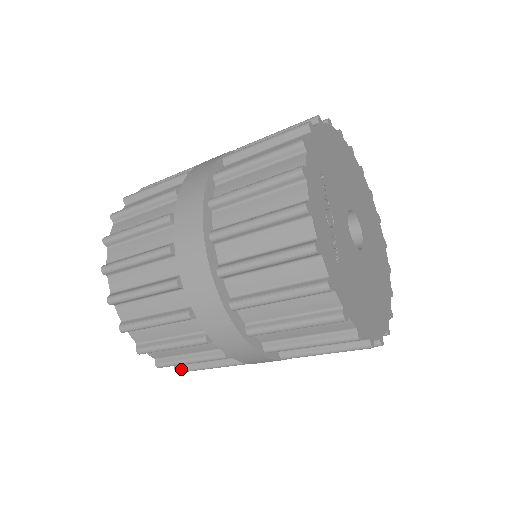
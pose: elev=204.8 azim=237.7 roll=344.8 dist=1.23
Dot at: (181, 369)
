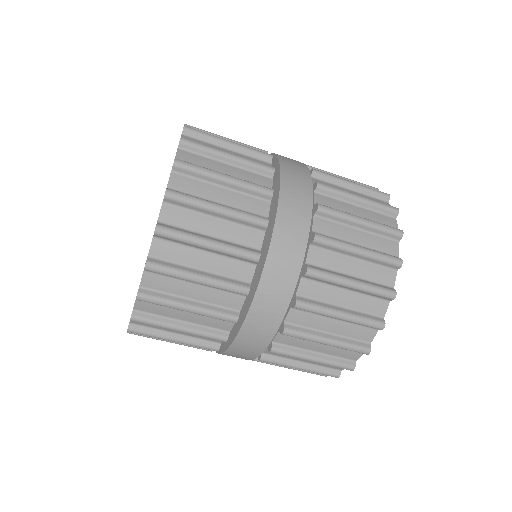
Dot at: (158, 262)
